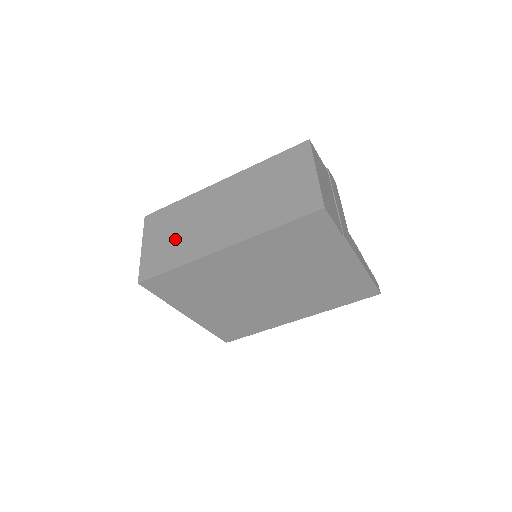
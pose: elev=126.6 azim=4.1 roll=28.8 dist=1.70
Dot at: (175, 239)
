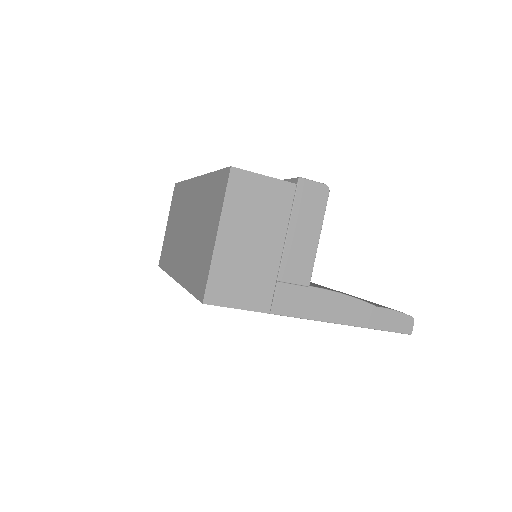
Dot at: (172, 235)
